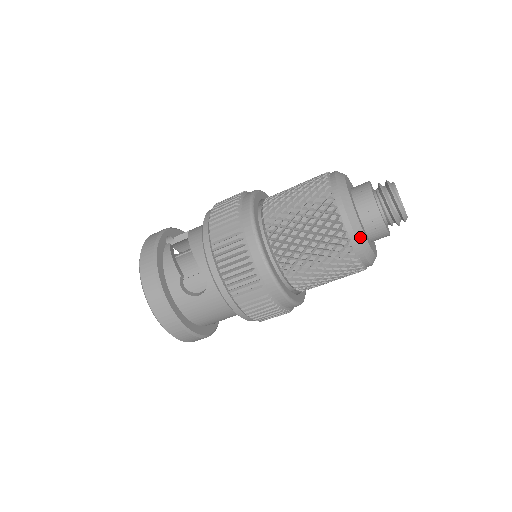
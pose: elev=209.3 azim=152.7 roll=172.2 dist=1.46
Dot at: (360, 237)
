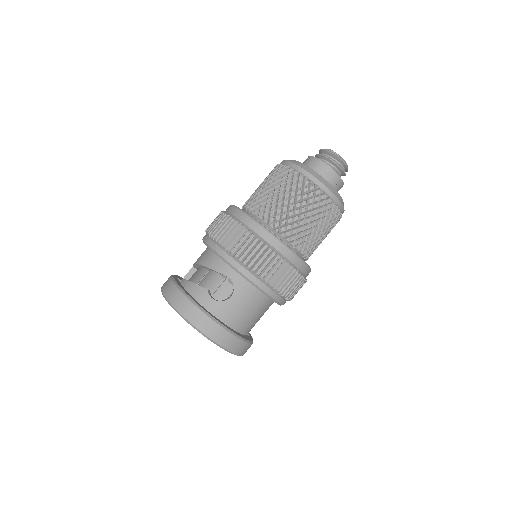
Dot at: (326, 184)
